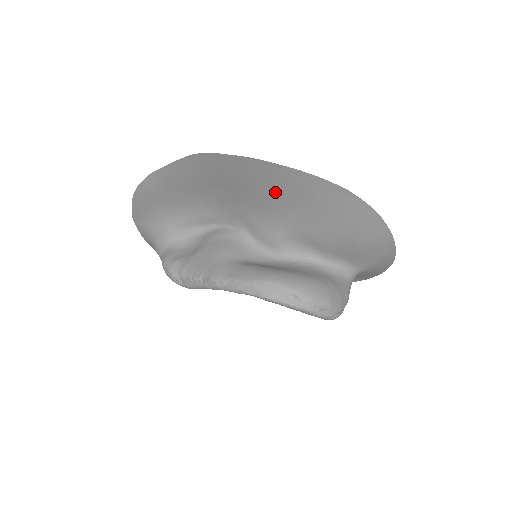
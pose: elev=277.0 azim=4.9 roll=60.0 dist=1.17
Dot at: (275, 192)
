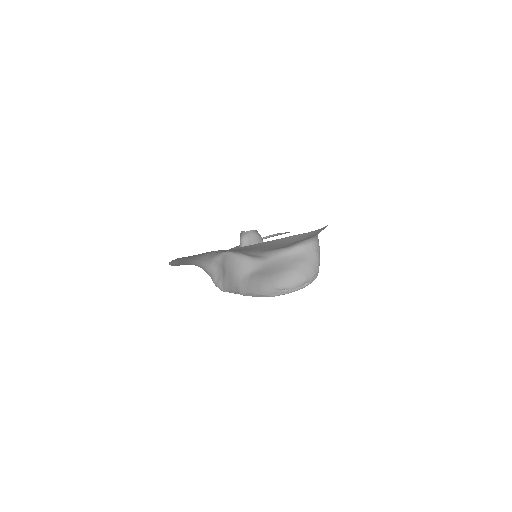
Dot at: (233, 250)
